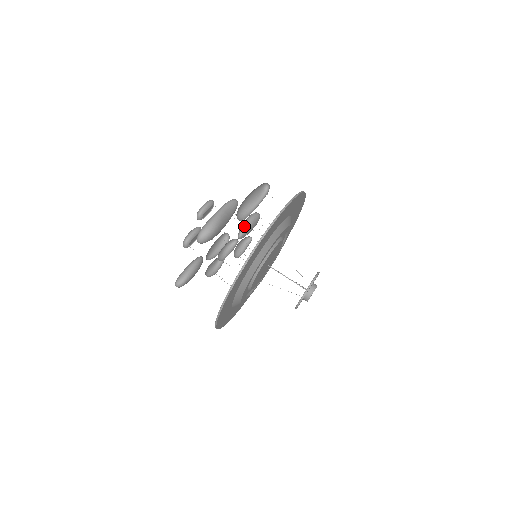
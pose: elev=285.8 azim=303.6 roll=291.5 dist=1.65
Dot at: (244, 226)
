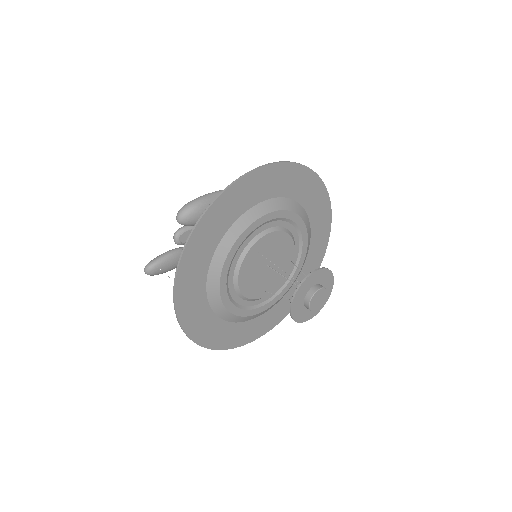
Dot at: occluded
